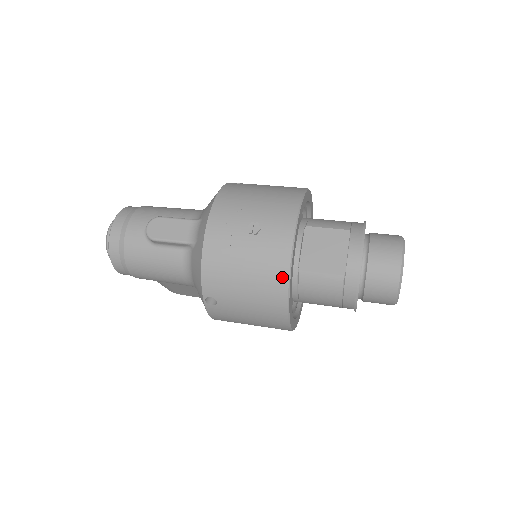
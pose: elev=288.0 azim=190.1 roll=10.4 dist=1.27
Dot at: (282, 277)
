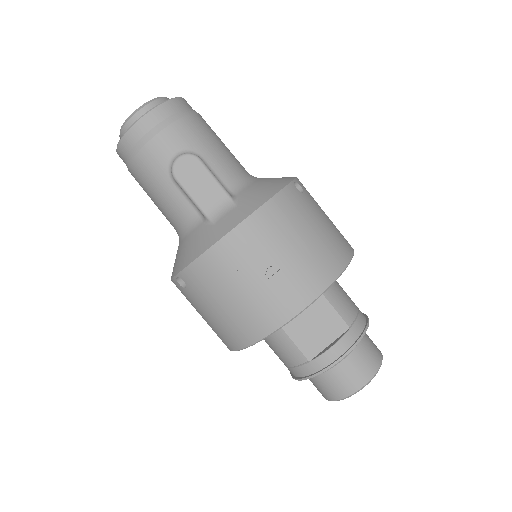
Dot at: (258, 333)
